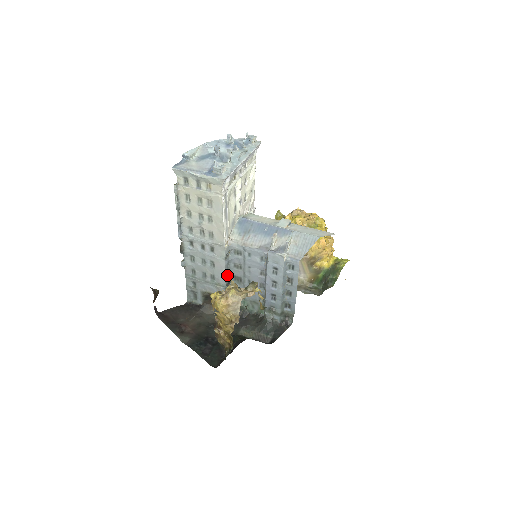
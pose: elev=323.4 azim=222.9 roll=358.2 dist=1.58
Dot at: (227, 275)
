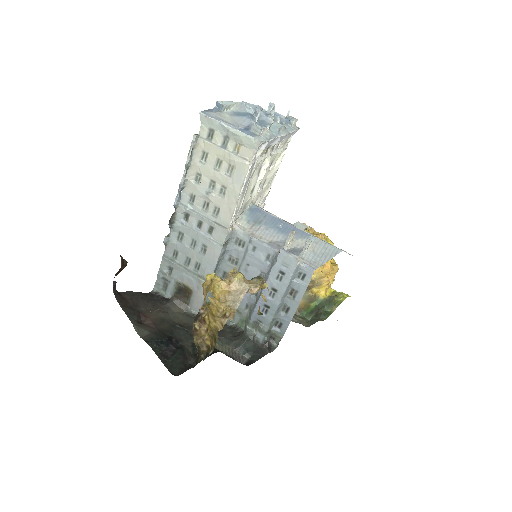
Dot at: (216, 268)
